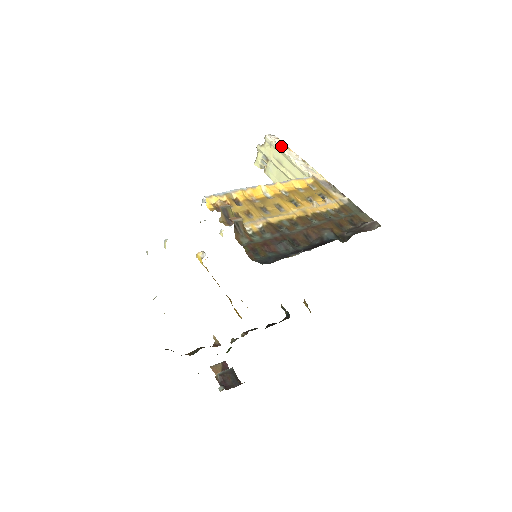
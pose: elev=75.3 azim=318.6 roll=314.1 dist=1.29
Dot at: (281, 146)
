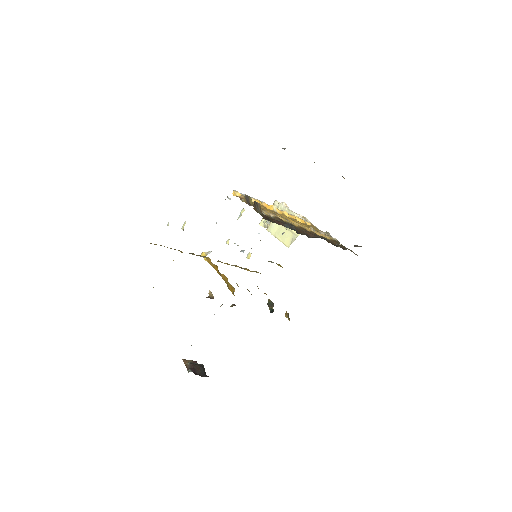
Dot at: (287, 207)
